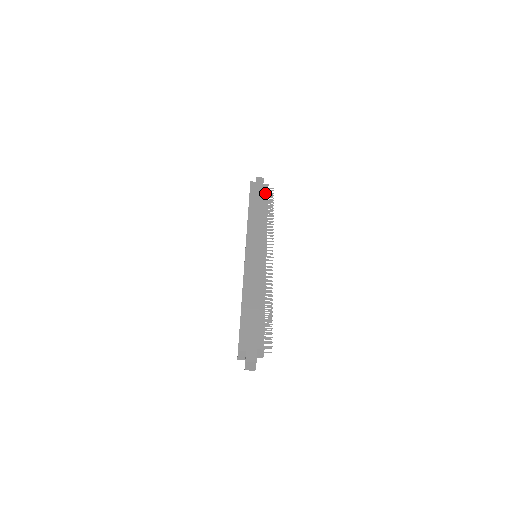
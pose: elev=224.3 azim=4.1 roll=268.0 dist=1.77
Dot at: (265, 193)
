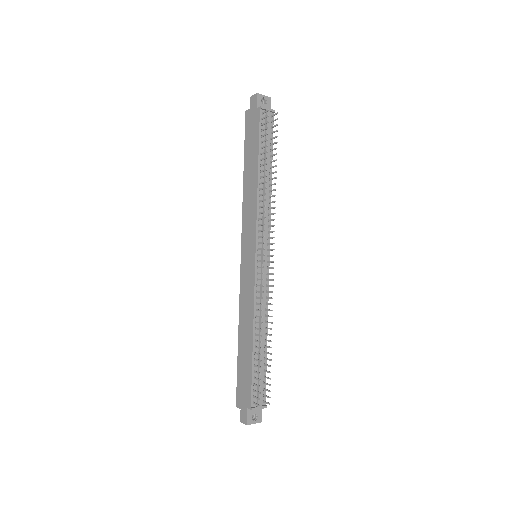
Dot at: (257, 130)
